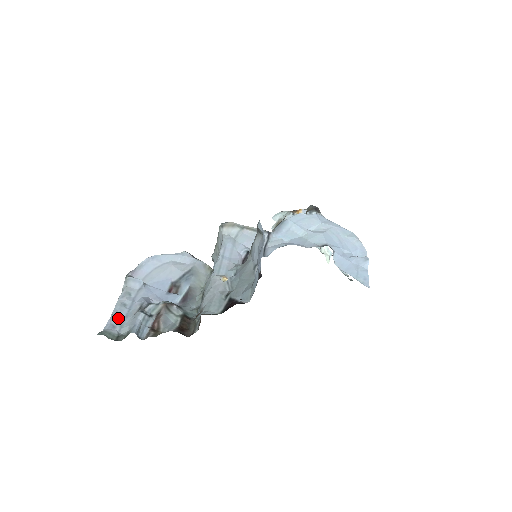
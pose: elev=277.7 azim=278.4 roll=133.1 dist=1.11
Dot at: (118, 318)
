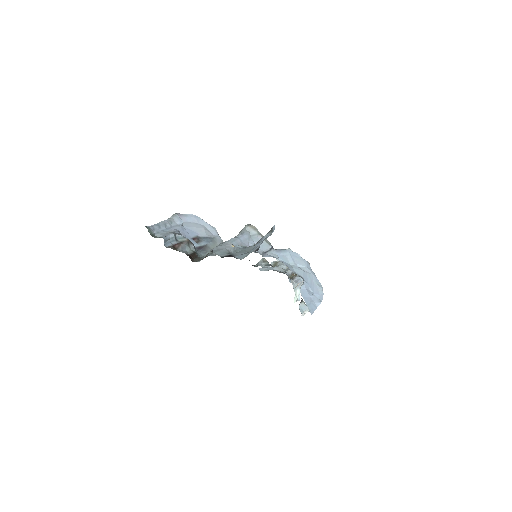
Dot at: (158, 228)
